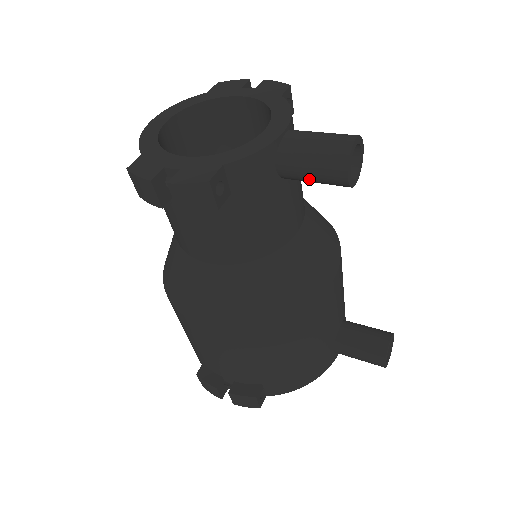
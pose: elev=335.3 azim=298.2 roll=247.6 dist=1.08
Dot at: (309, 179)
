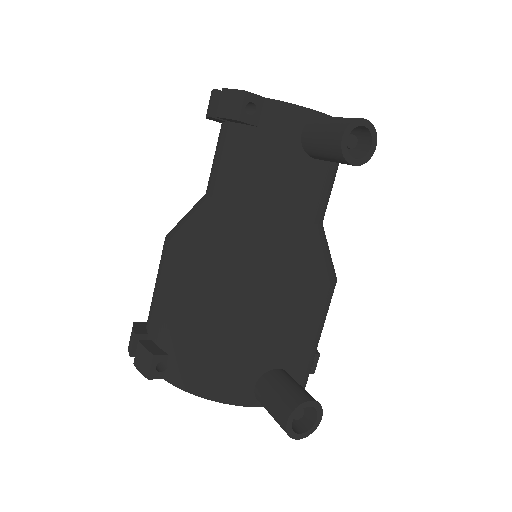
Dot at: (318, 144)
